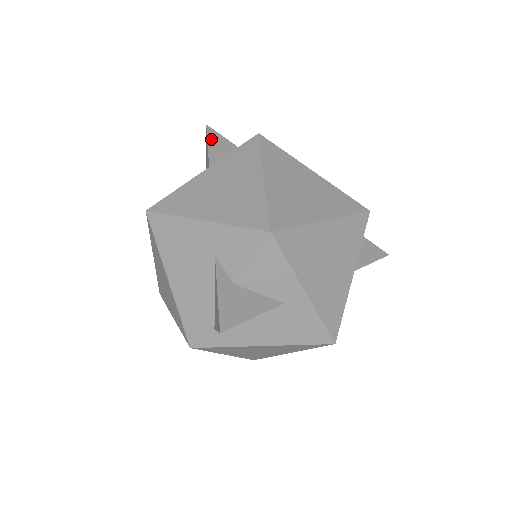
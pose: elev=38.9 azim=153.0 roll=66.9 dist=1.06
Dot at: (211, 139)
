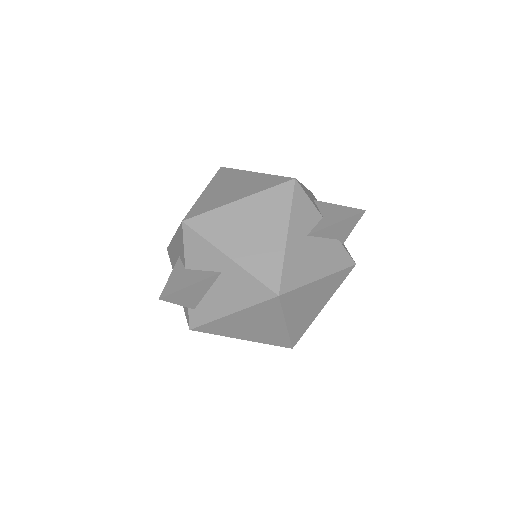
Dot at: occluded
